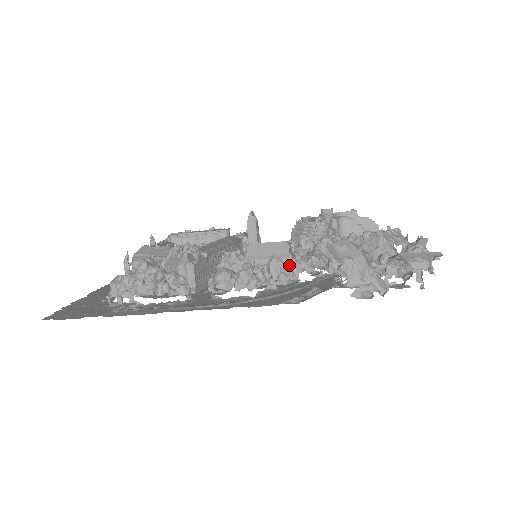
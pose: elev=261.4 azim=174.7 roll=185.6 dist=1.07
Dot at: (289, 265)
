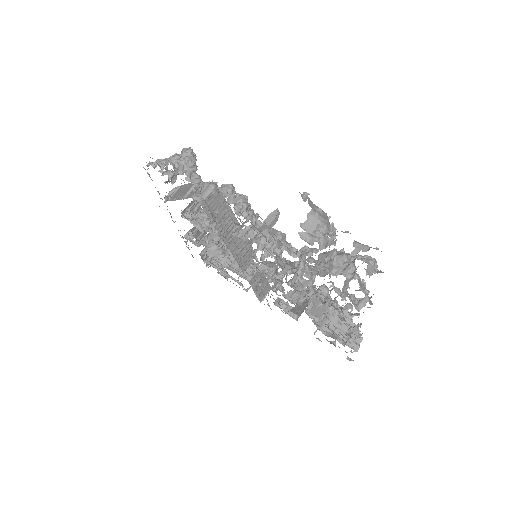
Dot at: (274, 244)
